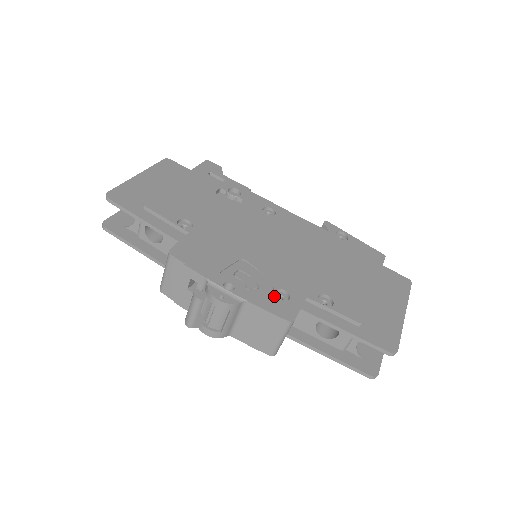
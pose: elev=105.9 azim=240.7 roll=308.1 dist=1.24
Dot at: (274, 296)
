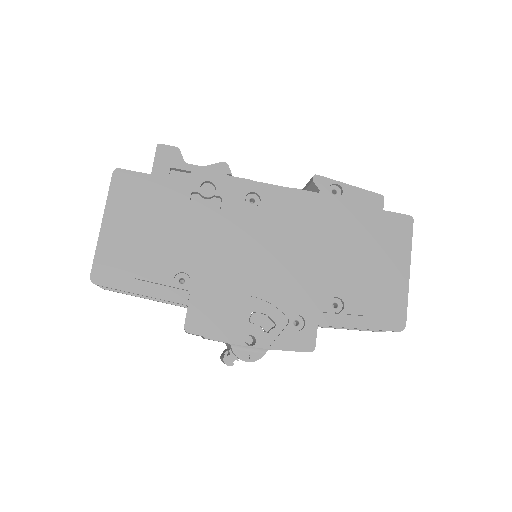
Dot at: (291, 329)
